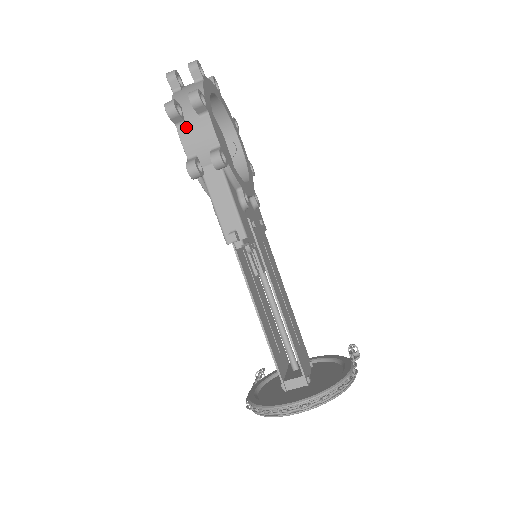
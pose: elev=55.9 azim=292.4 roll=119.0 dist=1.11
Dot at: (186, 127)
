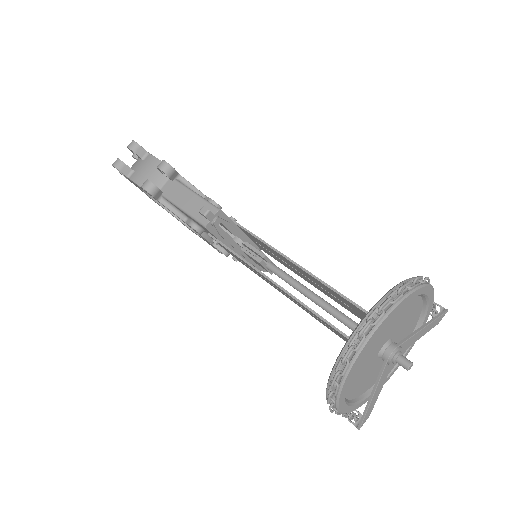
Dot at: (136, 172)
